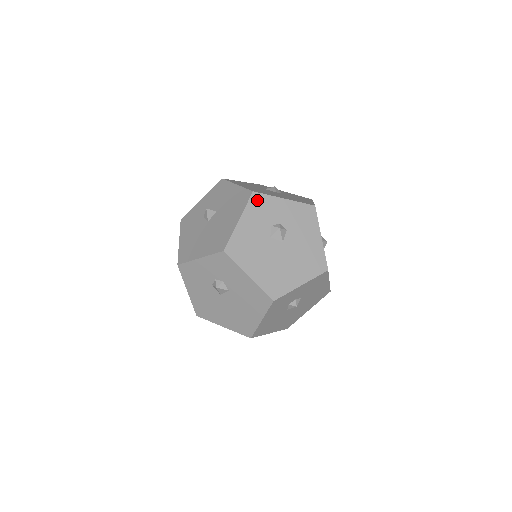
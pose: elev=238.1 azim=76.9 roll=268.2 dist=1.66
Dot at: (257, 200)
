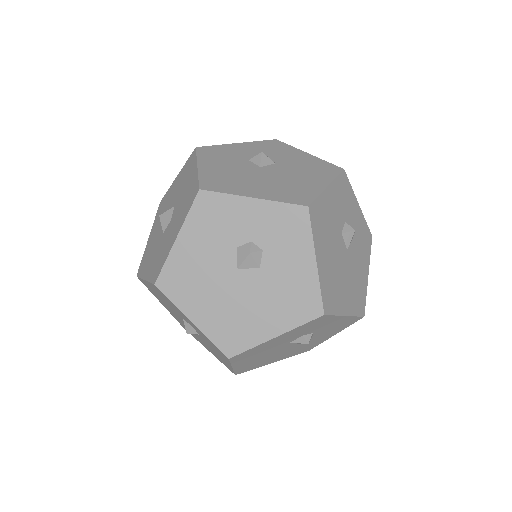
Dot at: (344, 182)
